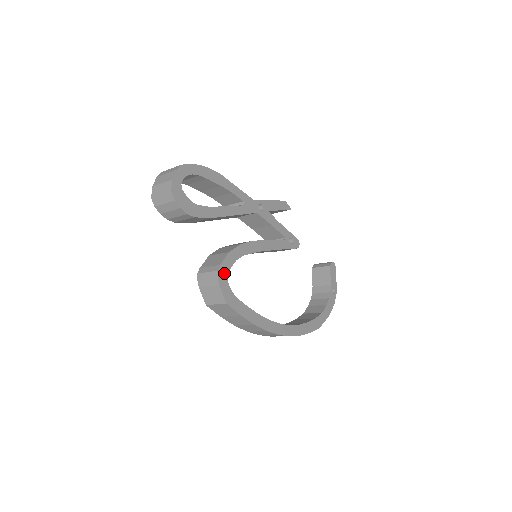
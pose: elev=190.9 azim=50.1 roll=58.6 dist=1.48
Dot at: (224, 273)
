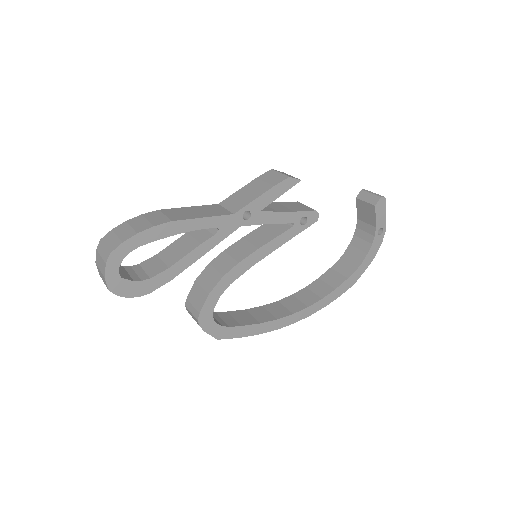
Dot at: (207, 317)
